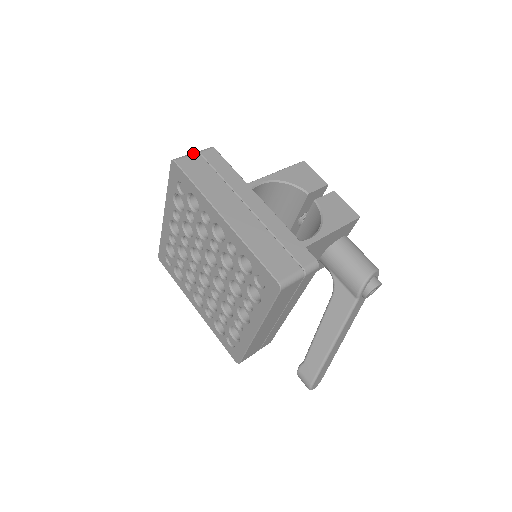
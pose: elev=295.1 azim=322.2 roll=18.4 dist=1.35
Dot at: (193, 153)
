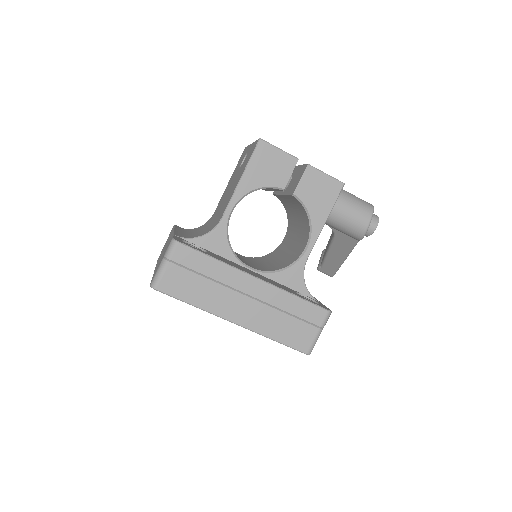
Dot at: (164, 265)
